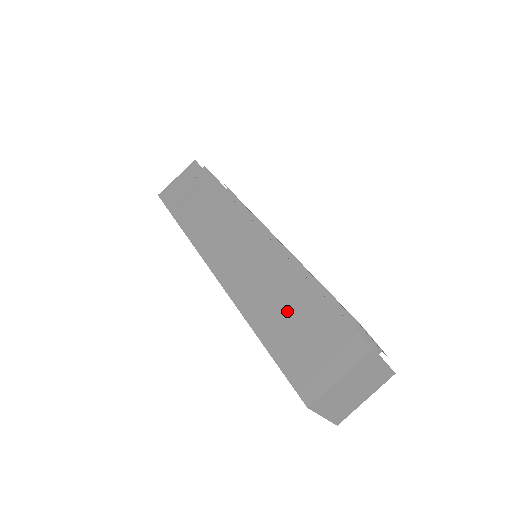
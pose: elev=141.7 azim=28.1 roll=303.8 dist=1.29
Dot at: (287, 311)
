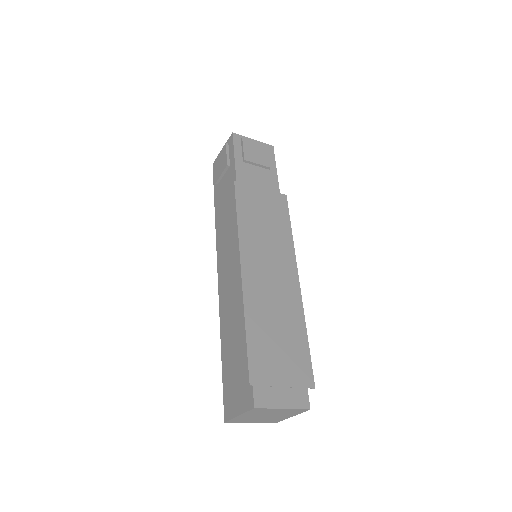
Dot at: (234, 339)
